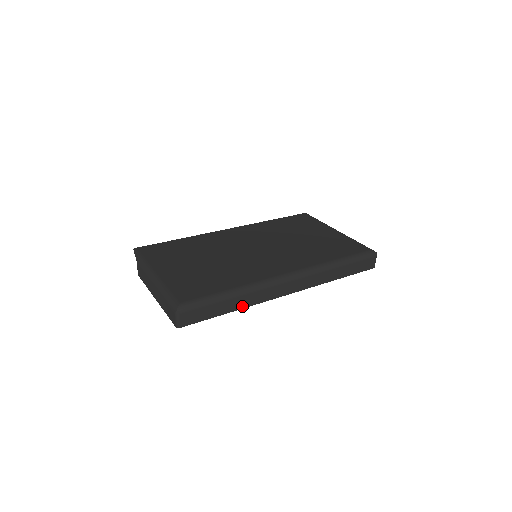
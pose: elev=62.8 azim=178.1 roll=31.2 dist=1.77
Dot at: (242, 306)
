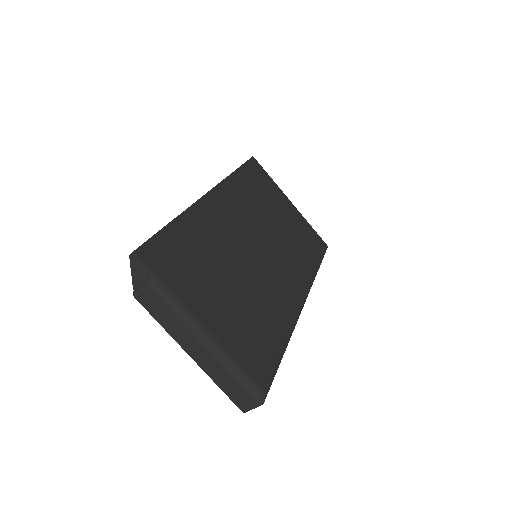
Dot at: occluded
